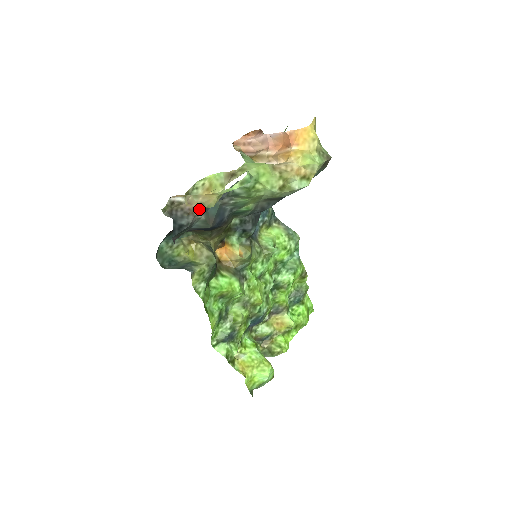
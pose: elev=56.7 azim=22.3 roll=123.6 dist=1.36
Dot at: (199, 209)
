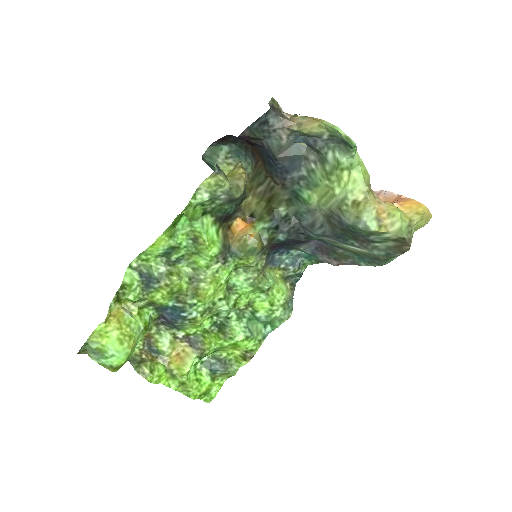
Dot at: (293, 127)
